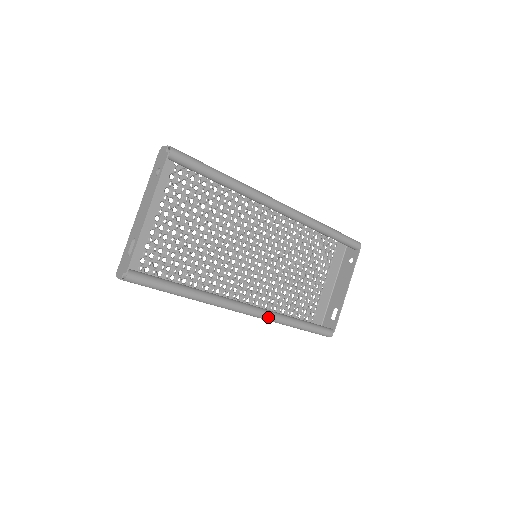
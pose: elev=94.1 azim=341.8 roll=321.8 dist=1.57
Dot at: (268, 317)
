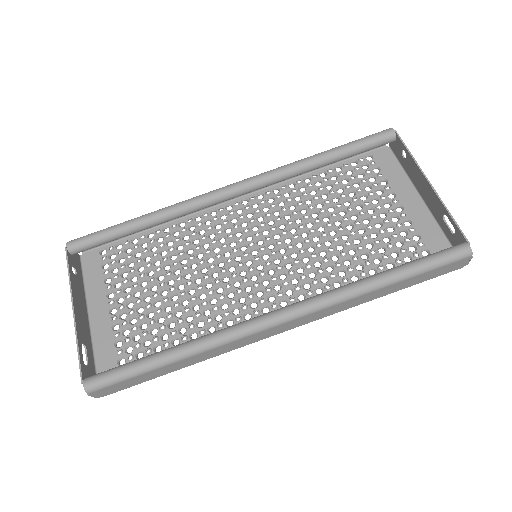
Dot at: (320, 302)
